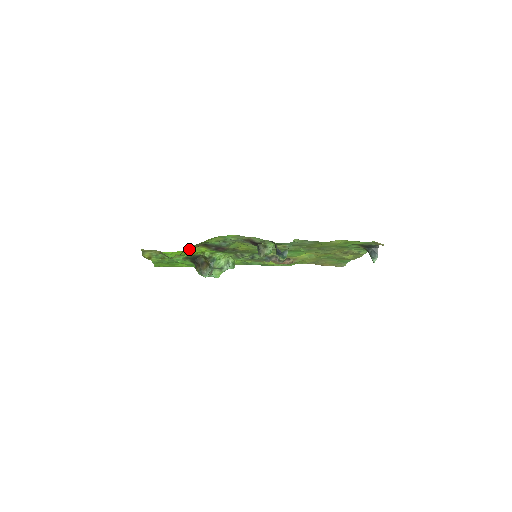
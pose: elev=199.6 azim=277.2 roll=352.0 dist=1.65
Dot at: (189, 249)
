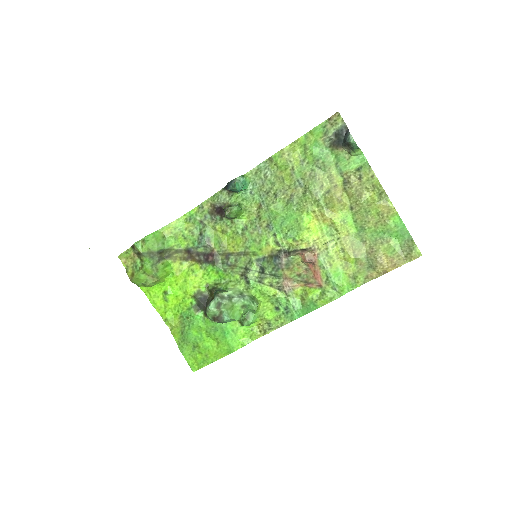
Dot at: (178, 268)
